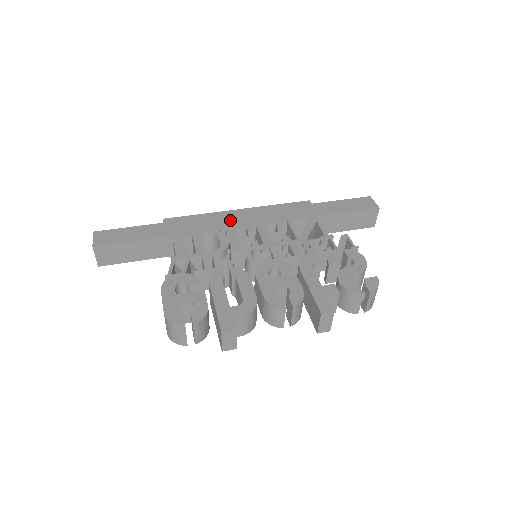
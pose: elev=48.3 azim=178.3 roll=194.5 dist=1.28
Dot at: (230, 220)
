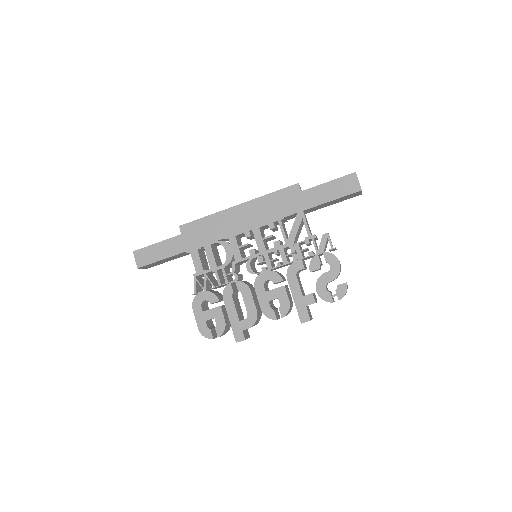
Dot at: (231, 225)
